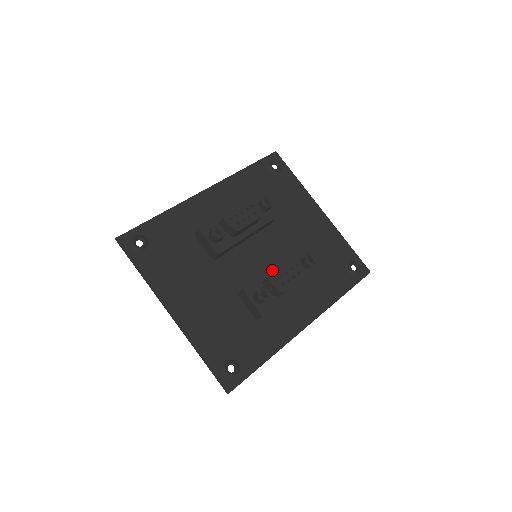
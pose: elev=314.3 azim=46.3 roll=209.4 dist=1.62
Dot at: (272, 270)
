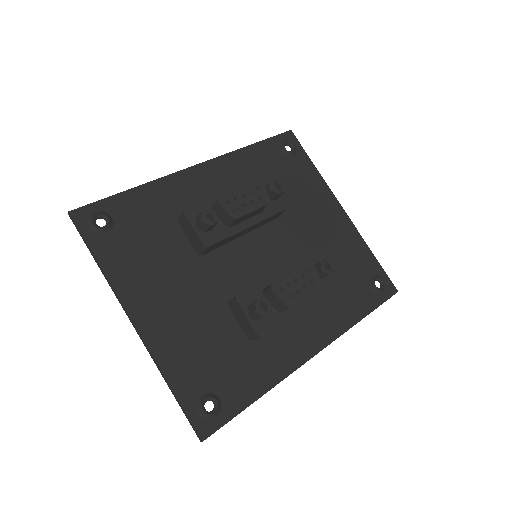
Dot at: (276, 276)
